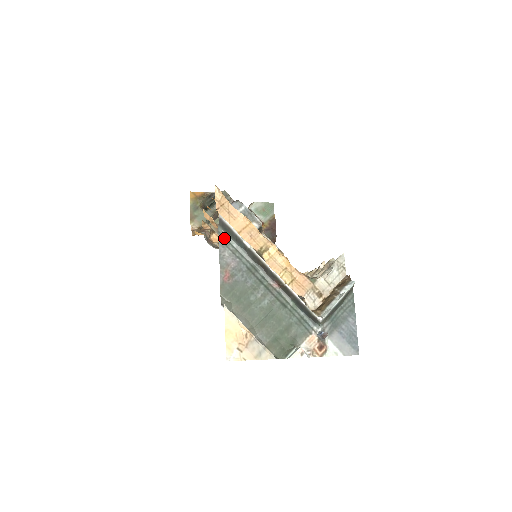
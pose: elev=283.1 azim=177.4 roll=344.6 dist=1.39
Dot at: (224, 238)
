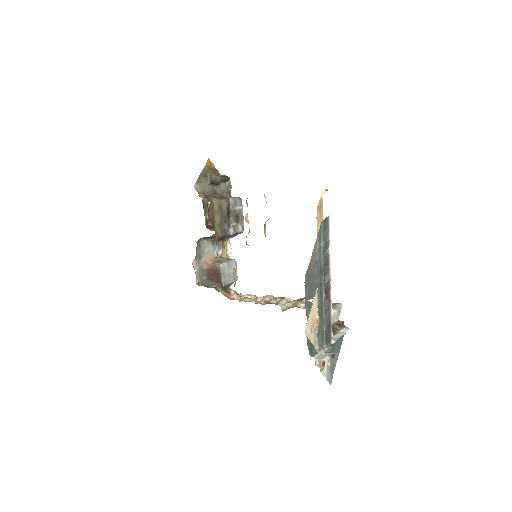
Dot at: (320, 233)
